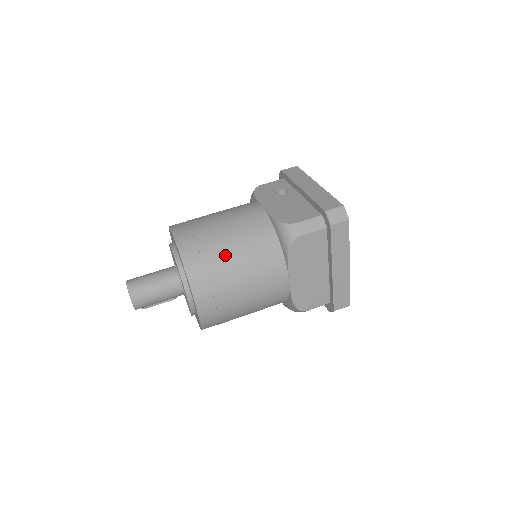
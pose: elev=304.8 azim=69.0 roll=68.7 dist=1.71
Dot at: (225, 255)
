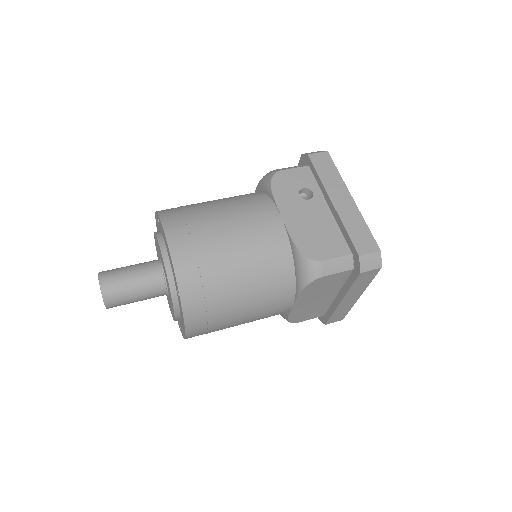
Dot at: (230, 283)
